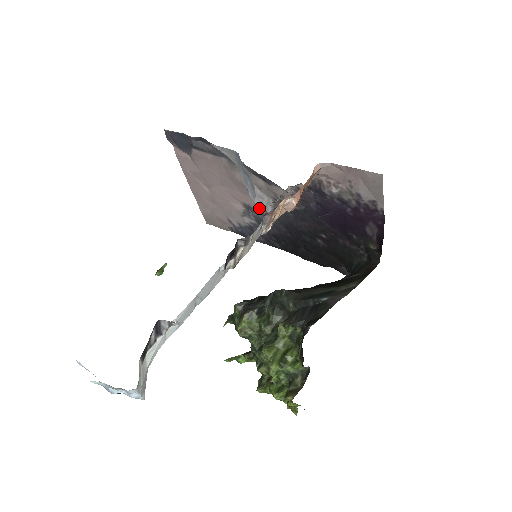
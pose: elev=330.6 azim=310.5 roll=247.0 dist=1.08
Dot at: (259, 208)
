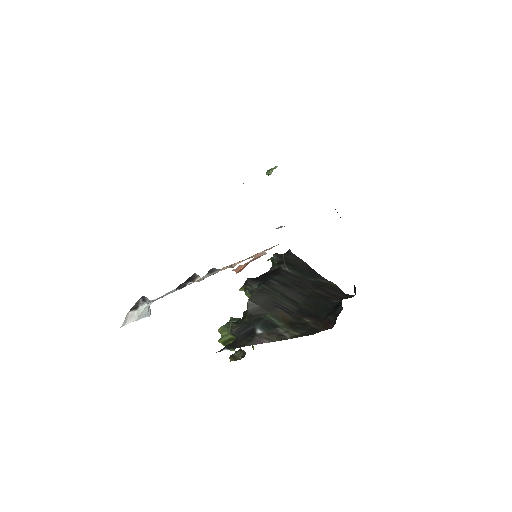
Dot at: occluded
